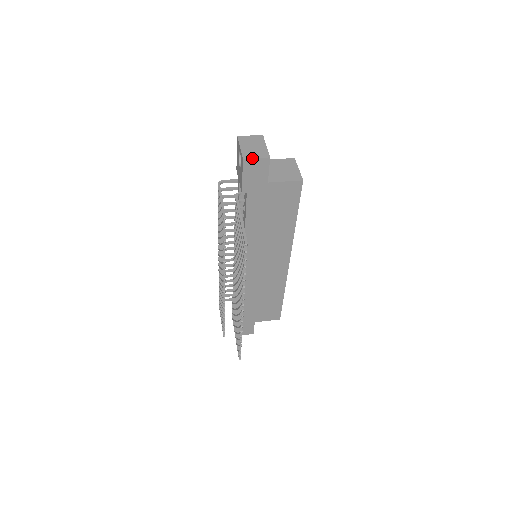
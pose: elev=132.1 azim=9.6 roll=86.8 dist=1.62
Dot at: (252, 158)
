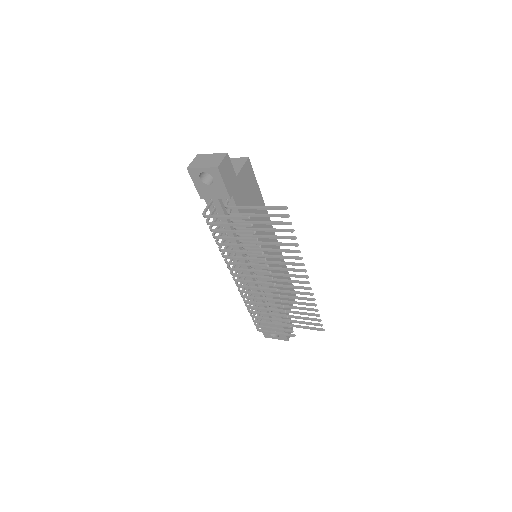
Dot at: (221, 162)
